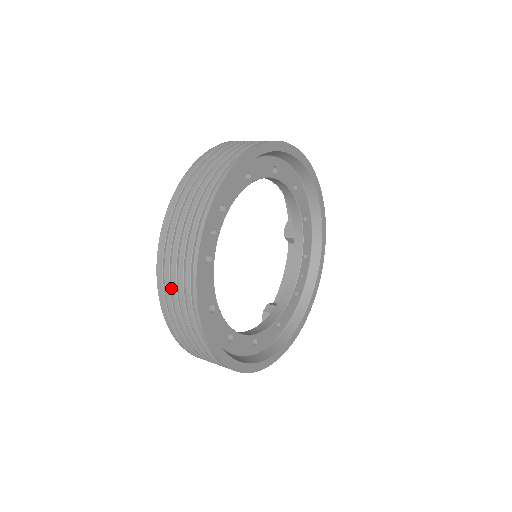
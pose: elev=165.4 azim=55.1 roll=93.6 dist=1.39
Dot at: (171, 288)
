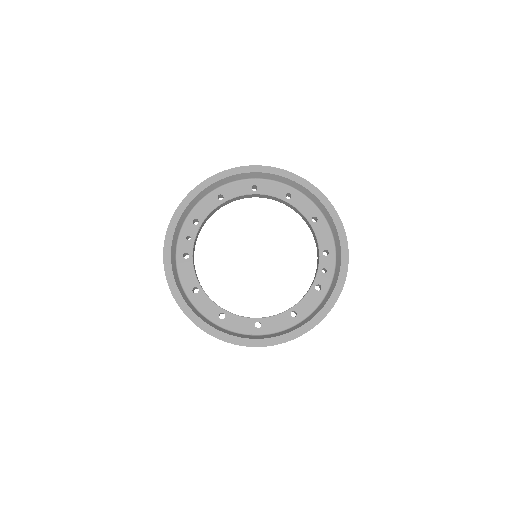
Dot at: occluded
